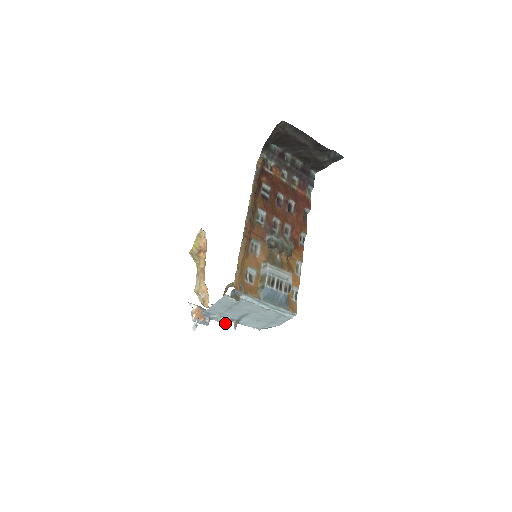
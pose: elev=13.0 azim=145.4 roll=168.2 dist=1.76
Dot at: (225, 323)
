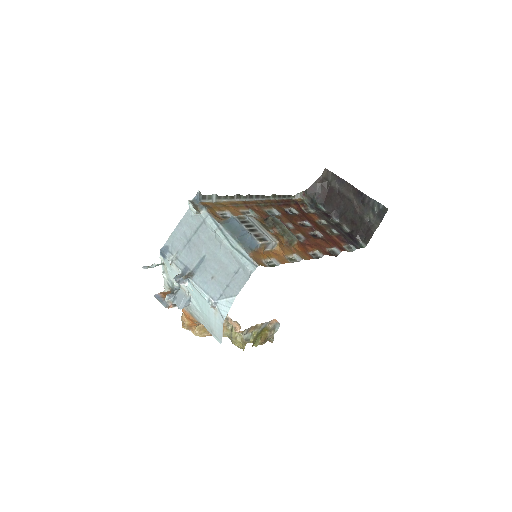
Dot at: (178, 275)
